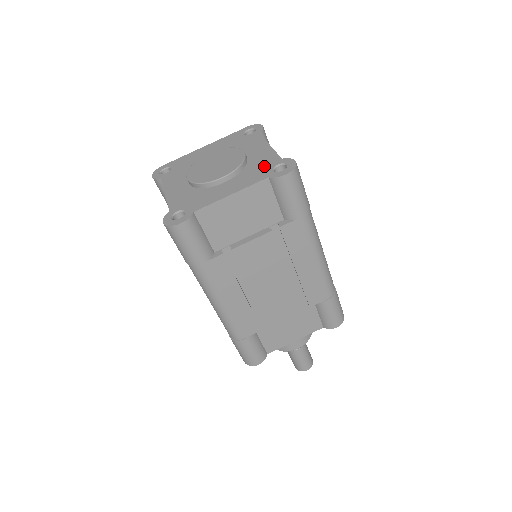
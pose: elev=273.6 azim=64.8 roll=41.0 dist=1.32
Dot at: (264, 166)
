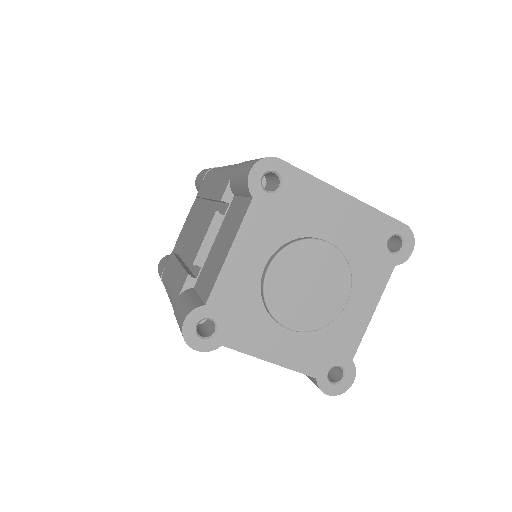
Dot at: (333, 352)
